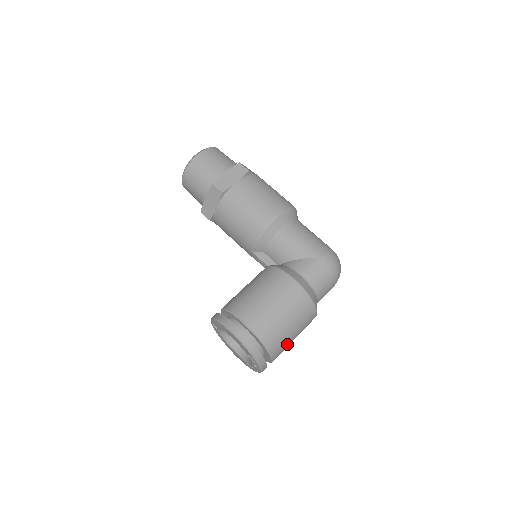
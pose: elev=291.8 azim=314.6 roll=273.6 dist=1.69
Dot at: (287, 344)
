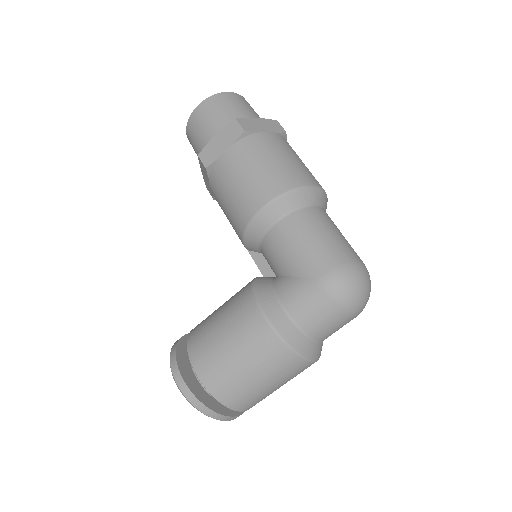
Dot at: (260, 395)
